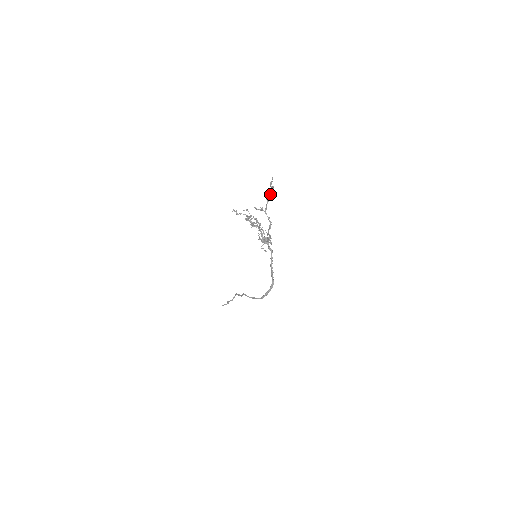
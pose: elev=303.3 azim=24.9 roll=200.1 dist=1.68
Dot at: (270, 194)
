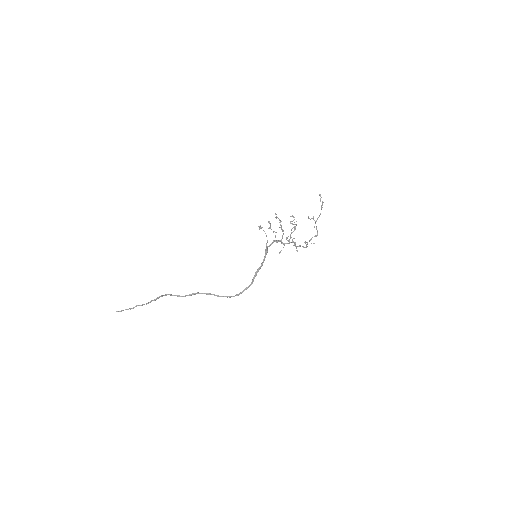
Dot at: (321, 208)
